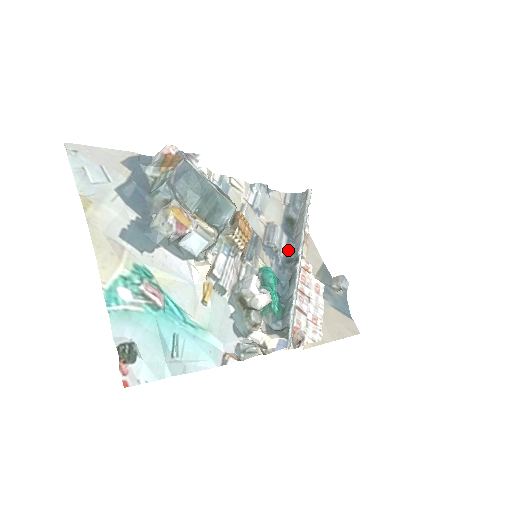
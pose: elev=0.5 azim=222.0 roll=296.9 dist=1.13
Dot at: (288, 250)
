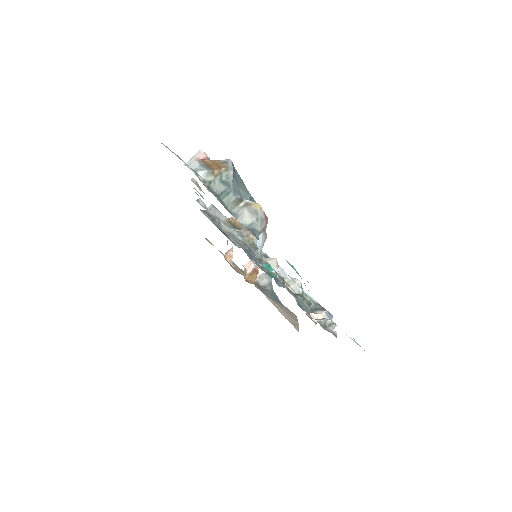
Dot at: occluded
